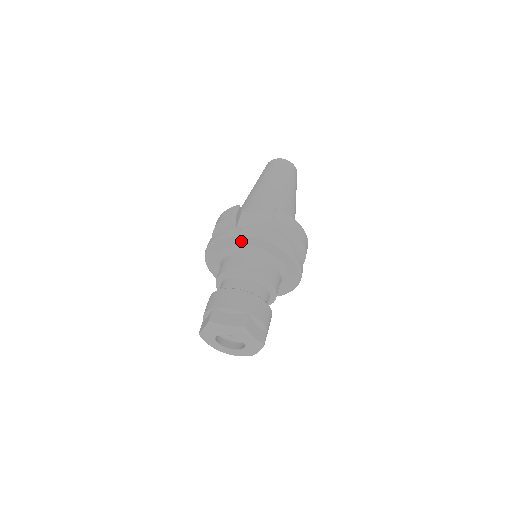
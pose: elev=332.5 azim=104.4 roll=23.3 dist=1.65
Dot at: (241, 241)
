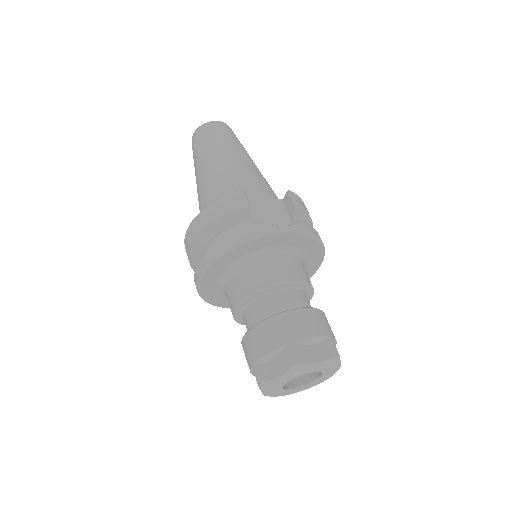
Dot at: (275, 241)
